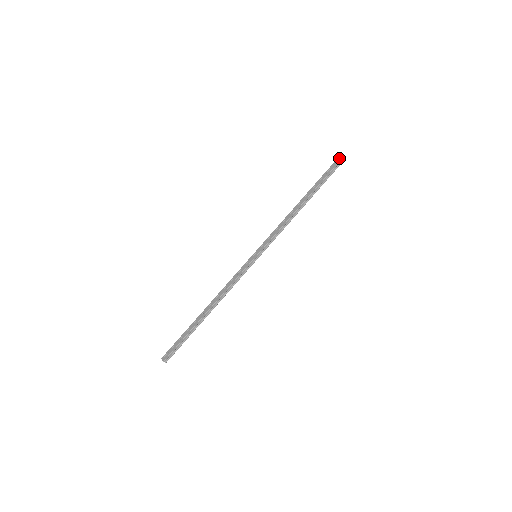
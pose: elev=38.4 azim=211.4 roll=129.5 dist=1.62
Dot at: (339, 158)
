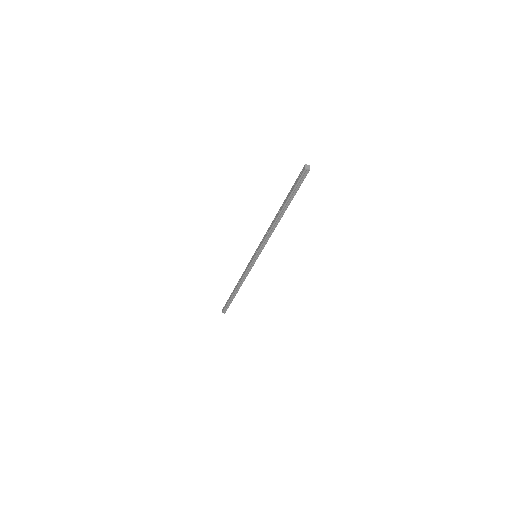
Dot at: (302, 170)
